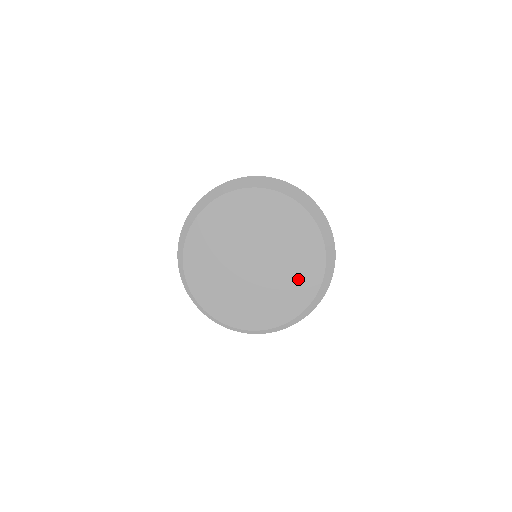
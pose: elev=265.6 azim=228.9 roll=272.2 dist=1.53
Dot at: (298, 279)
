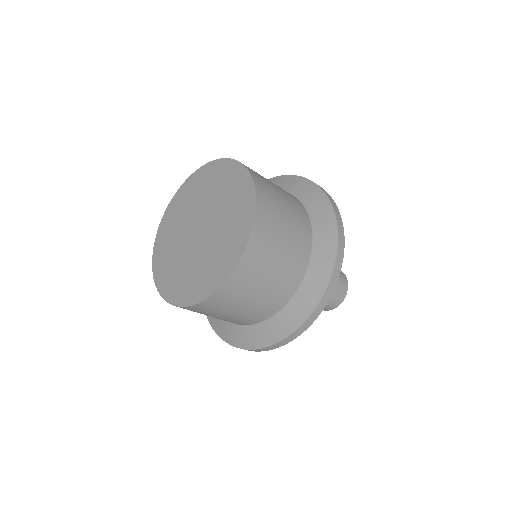
Dot at: (235, 215)
